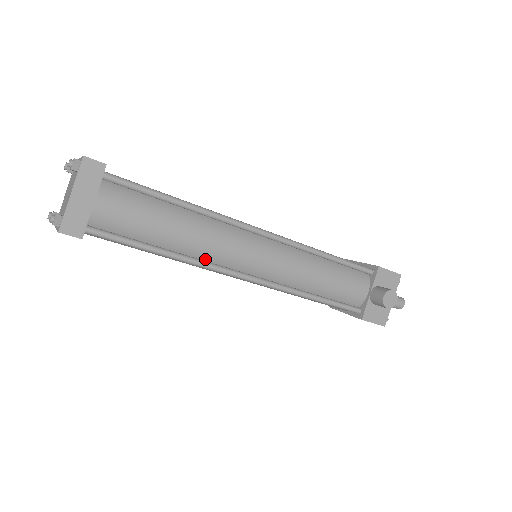
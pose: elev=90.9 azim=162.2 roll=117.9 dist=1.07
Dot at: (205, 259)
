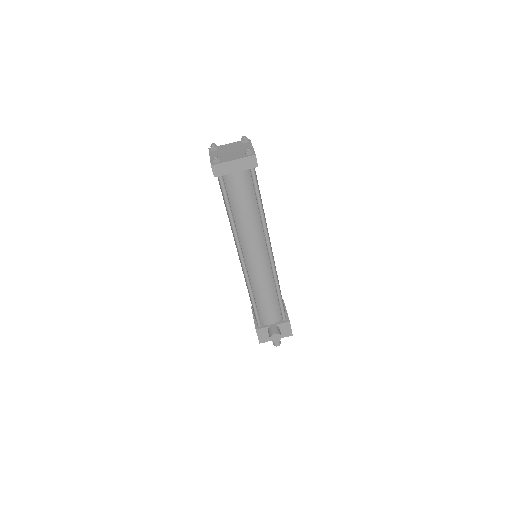
Dot at: (239, 235)
